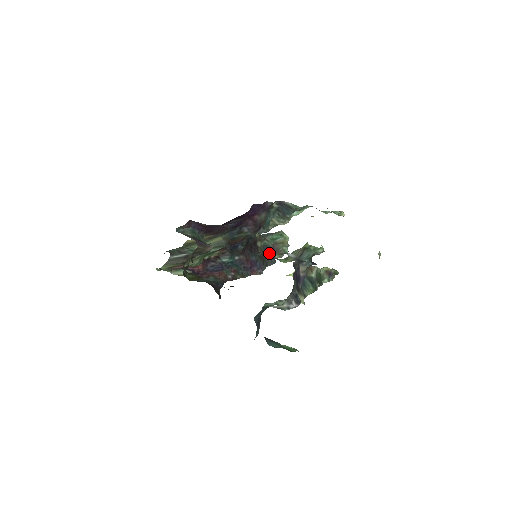
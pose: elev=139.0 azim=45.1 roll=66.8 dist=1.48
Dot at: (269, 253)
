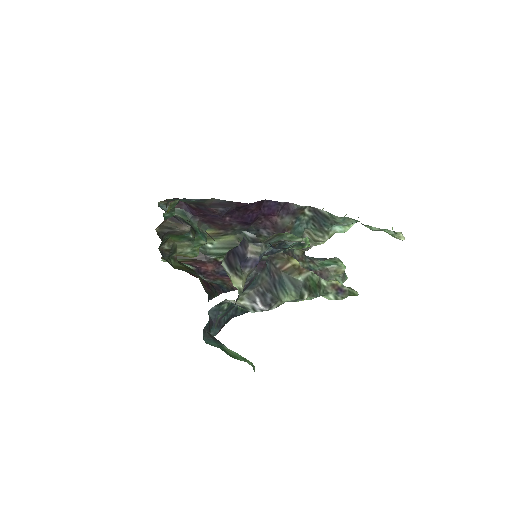
Dot at: occluded
